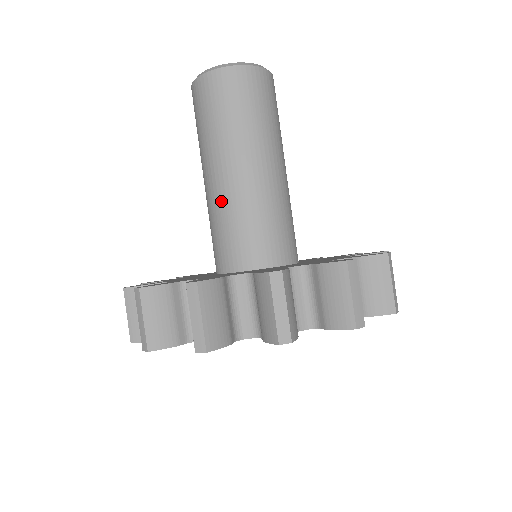
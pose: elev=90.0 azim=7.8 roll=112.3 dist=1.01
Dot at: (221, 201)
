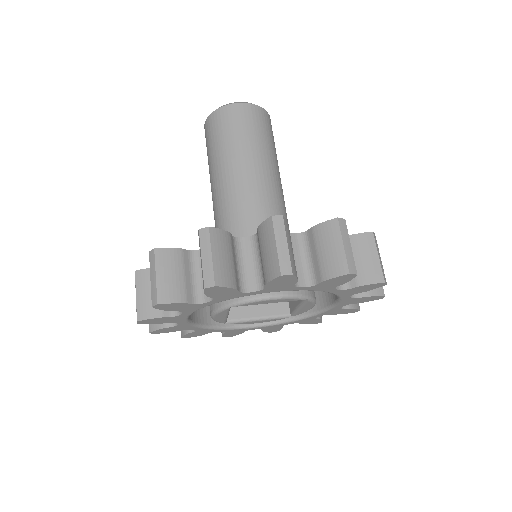
Dot at: (244, 195)
